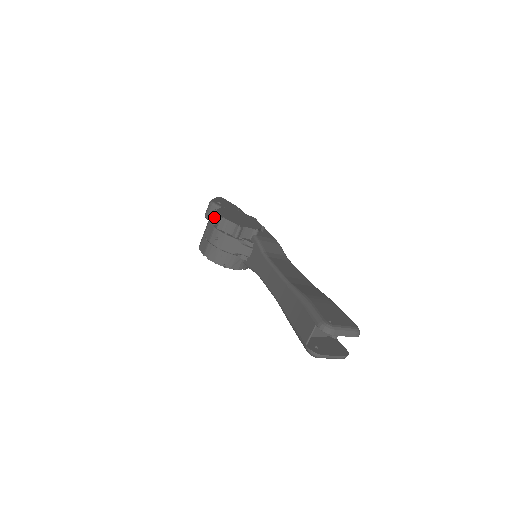
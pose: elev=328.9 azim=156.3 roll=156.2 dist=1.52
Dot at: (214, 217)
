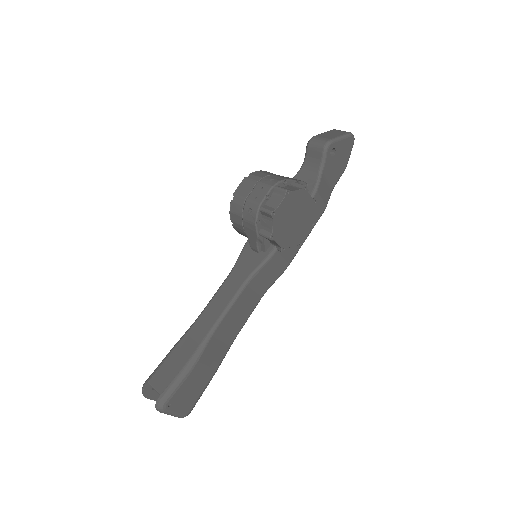
Dot at: (278, 193)
